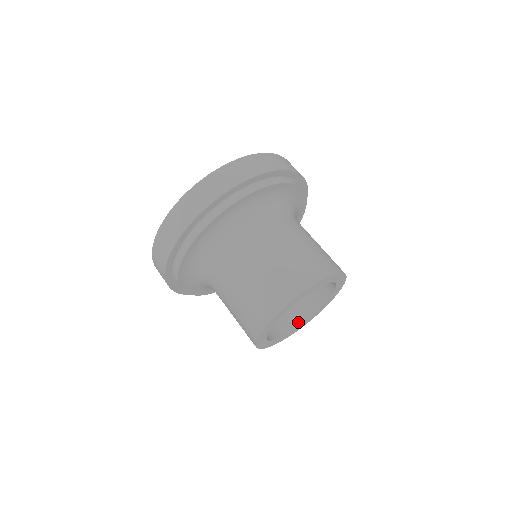
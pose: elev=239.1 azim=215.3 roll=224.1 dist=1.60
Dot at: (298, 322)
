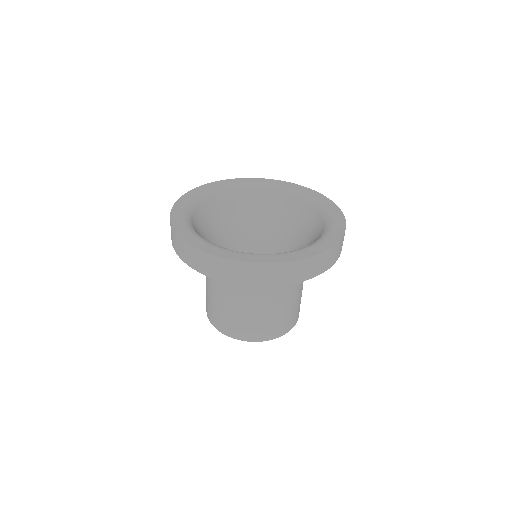
Dot at: occluded
